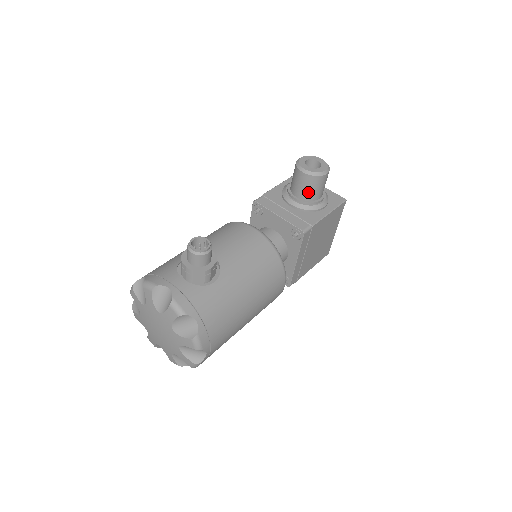
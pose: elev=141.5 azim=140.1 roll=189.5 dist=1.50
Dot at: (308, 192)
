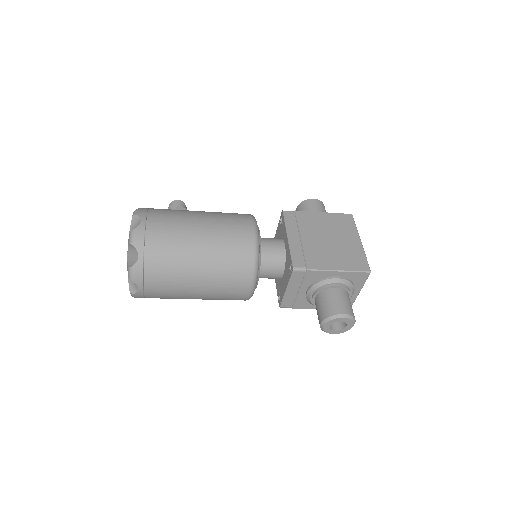
Dot at: occluded
